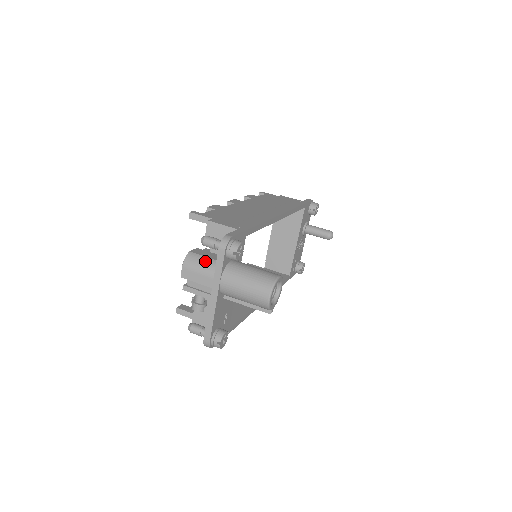
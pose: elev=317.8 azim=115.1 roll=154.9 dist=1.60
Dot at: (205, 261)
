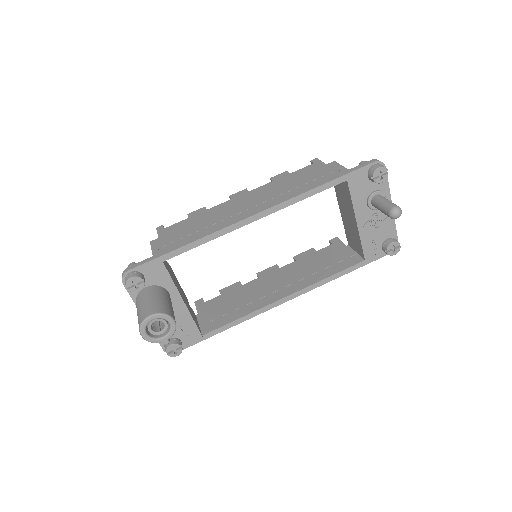
Dot at: occluded
